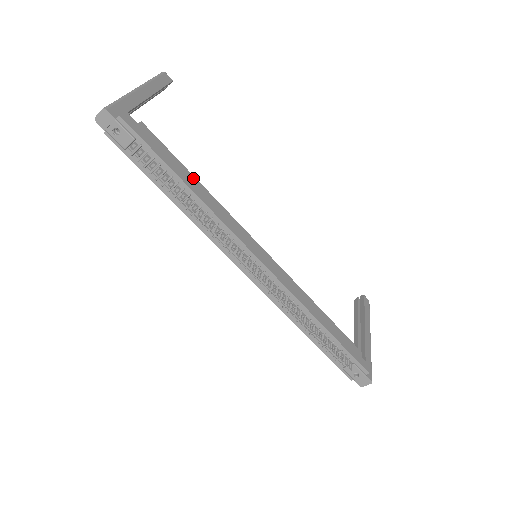
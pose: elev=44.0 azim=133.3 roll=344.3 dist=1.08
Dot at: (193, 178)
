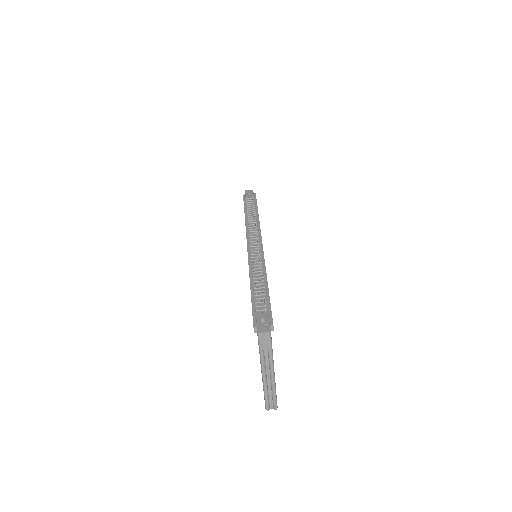
Dot at: occluded
